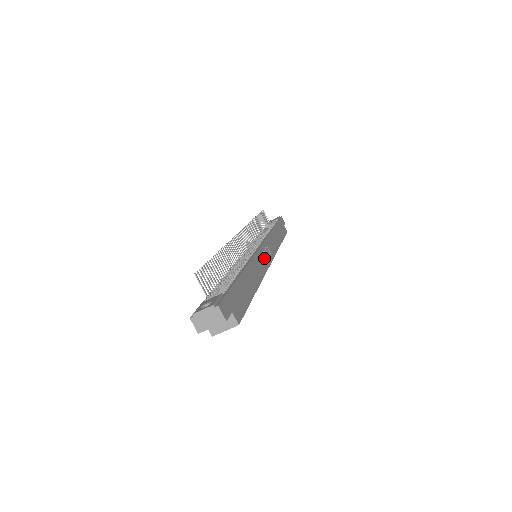
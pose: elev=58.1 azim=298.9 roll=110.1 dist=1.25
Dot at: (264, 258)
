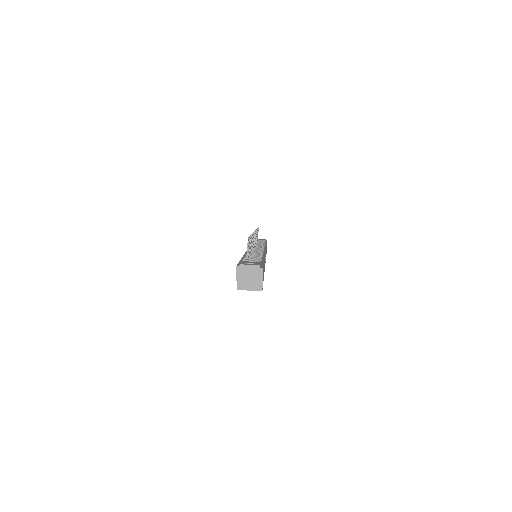
Dot at: occluded
